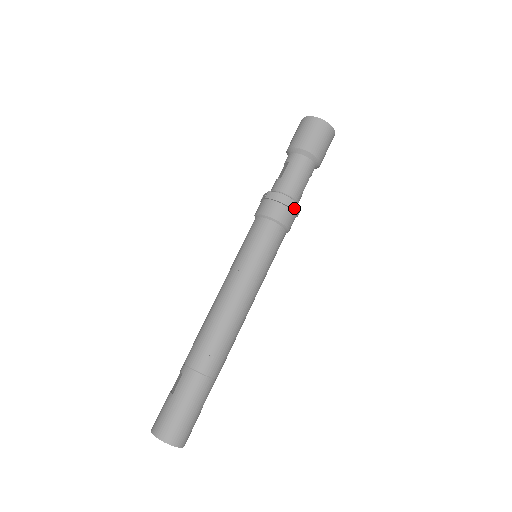
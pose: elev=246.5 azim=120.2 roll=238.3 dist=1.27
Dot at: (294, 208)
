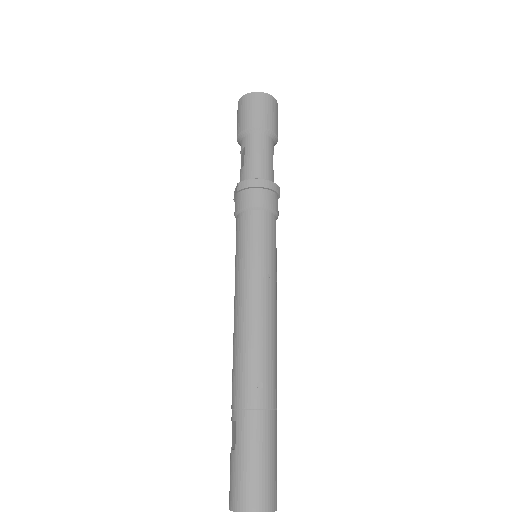
Dot at: (273, 187)
